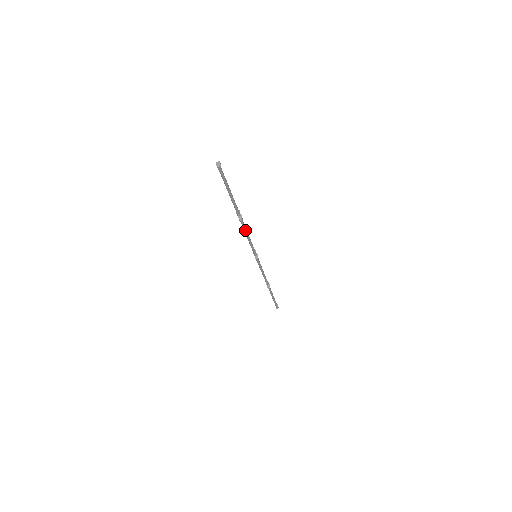
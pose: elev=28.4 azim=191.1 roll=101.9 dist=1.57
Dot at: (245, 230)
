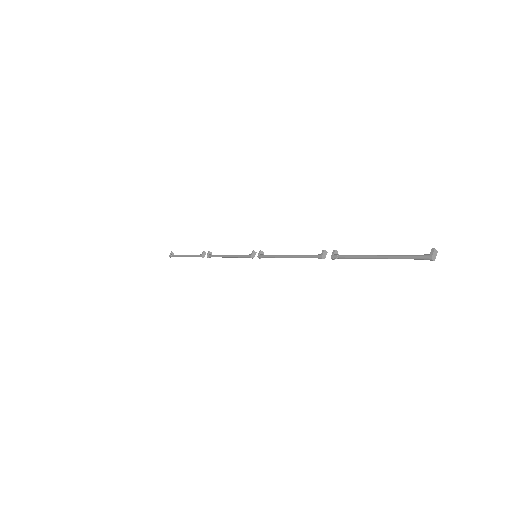
Dot at: (304, 257)
